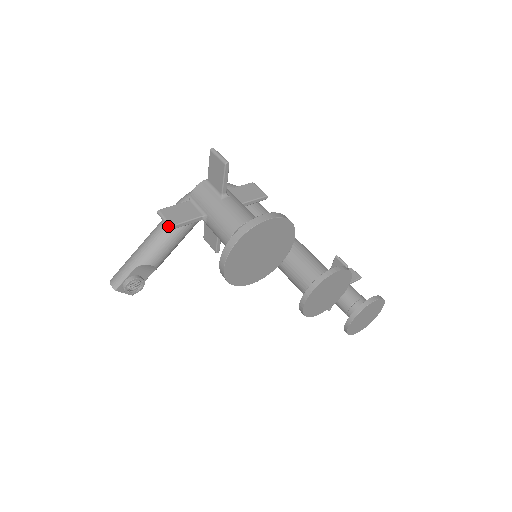
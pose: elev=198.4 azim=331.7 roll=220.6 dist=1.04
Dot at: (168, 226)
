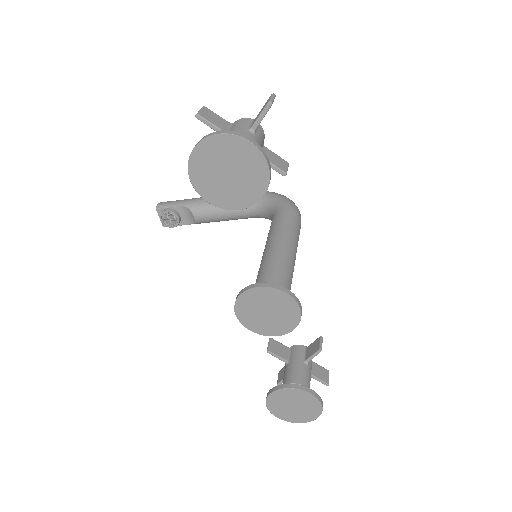
Dot at: (197, 114)
